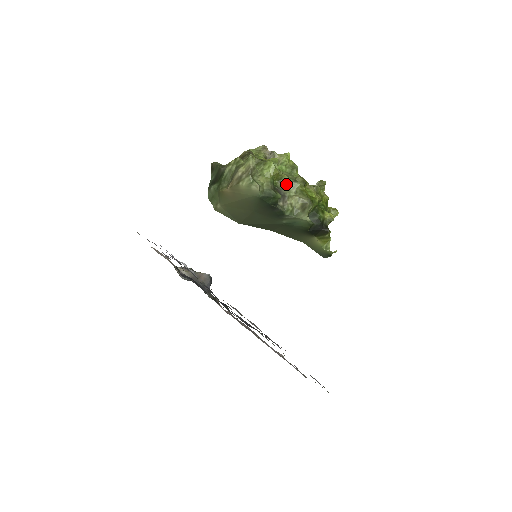
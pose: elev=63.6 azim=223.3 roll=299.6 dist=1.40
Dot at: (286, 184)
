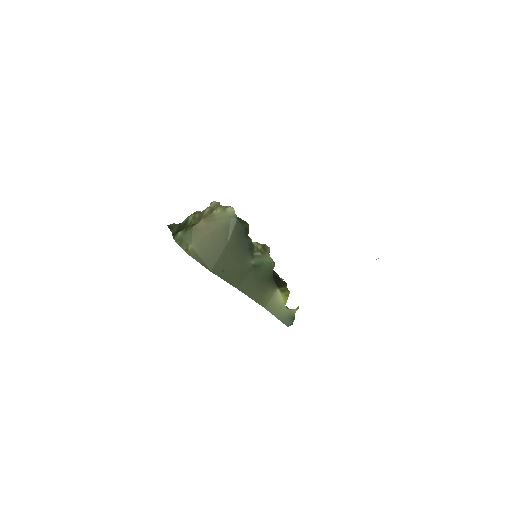
Dot at: occluded
